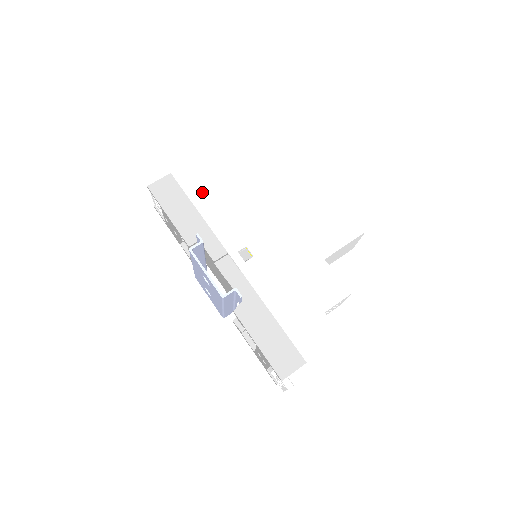
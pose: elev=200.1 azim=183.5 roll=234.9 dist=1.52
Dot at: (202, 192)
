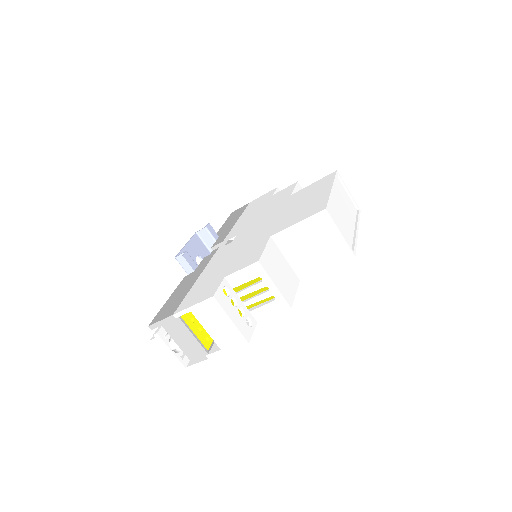
Dot at: (252, 209)
